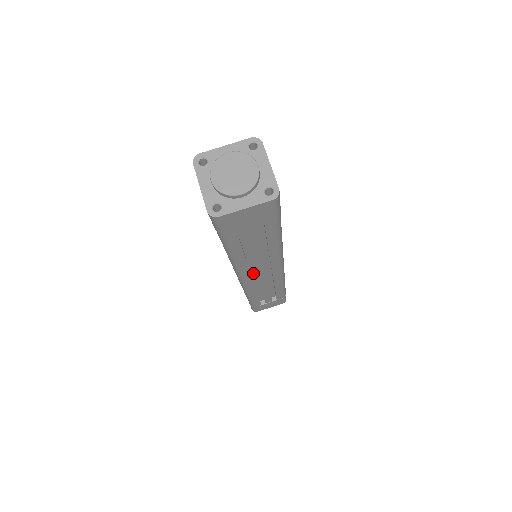
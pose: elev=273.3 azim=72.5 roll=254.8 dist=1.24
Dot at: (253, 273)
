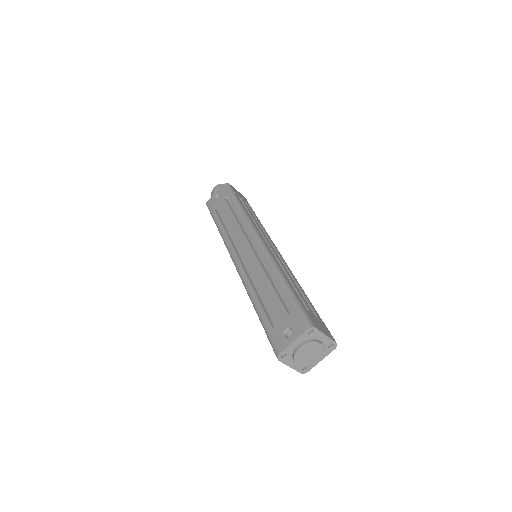
Dot at: occluded
